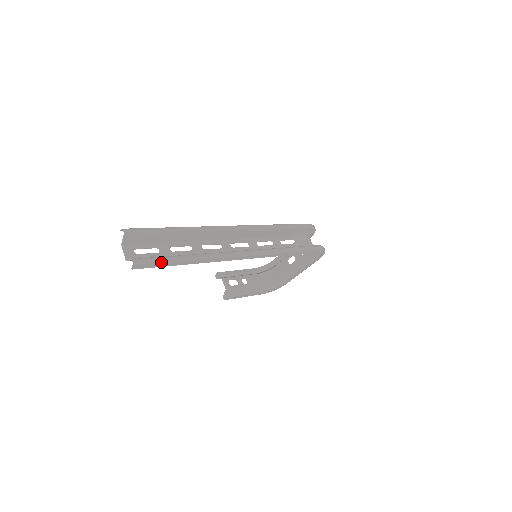
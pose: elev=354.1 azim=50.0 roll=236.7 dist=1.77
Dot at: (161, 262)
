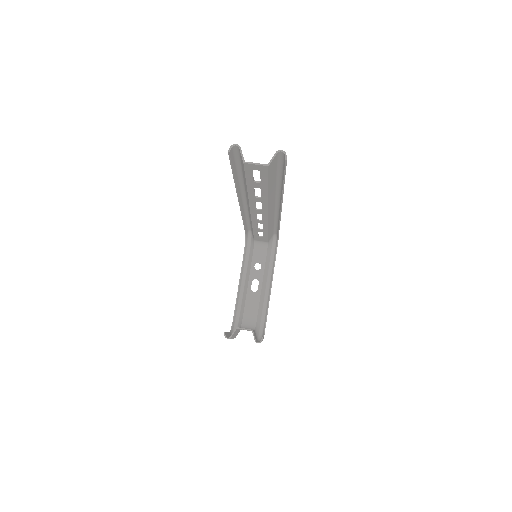
Dot at: (283, 167)
